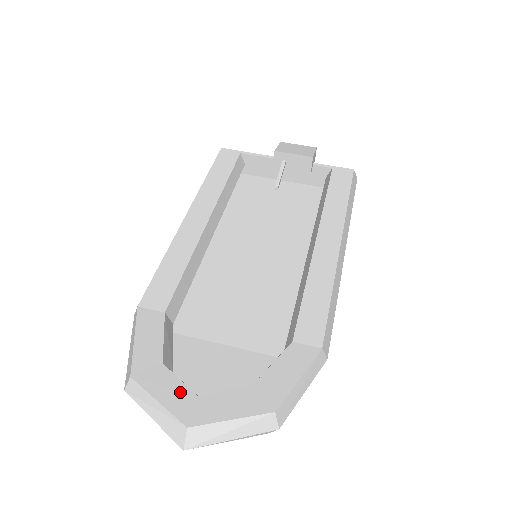
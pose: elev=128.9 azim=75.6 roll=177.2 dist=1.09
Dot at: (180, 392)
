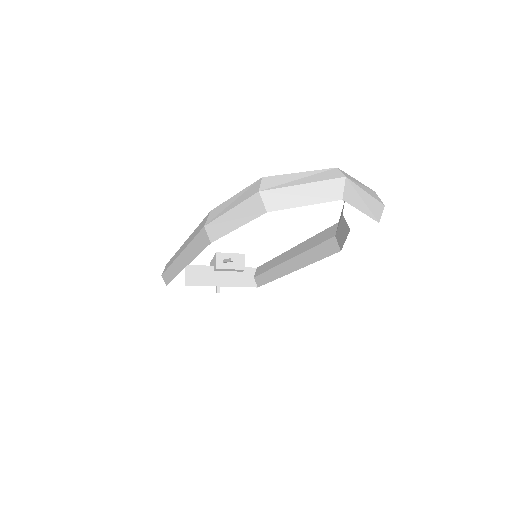
Dot at: occluded
